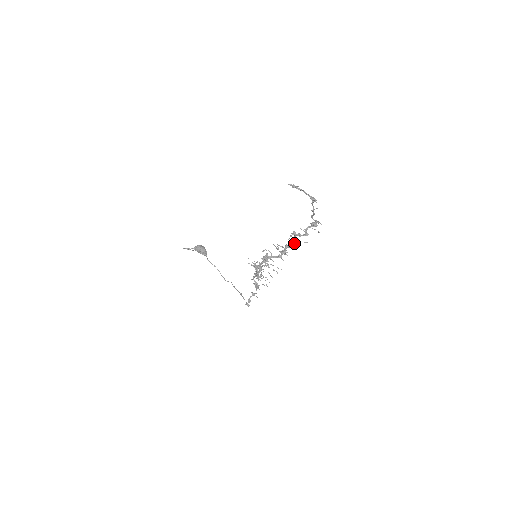
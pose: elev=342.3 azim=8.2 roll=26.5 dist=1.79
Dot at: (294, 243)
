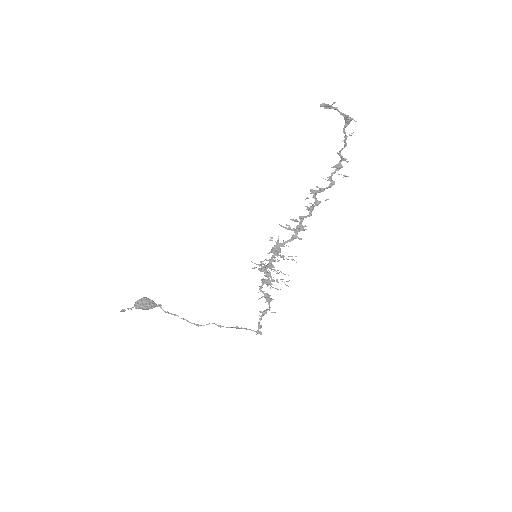
Dot at: (313, 207)
